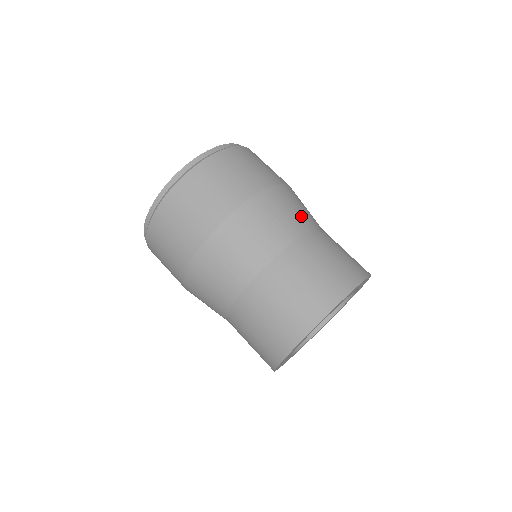
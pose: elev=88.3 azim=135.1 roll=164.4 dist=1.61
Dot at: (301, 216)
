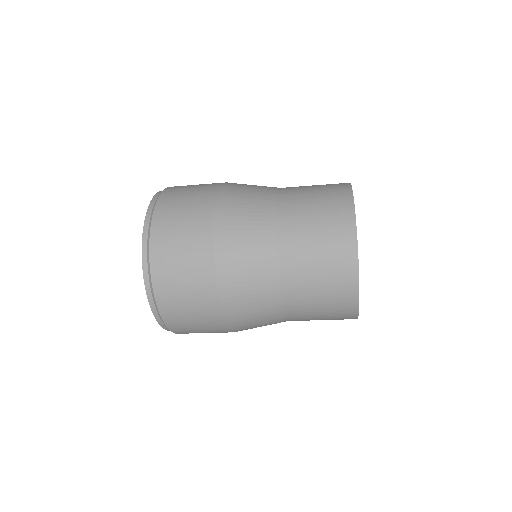
Dot at: (259, 257)
